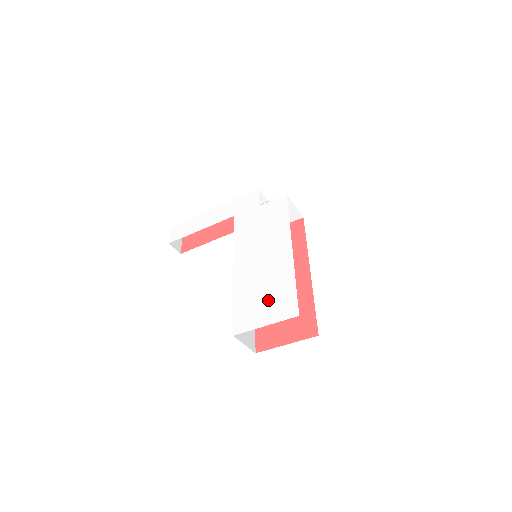
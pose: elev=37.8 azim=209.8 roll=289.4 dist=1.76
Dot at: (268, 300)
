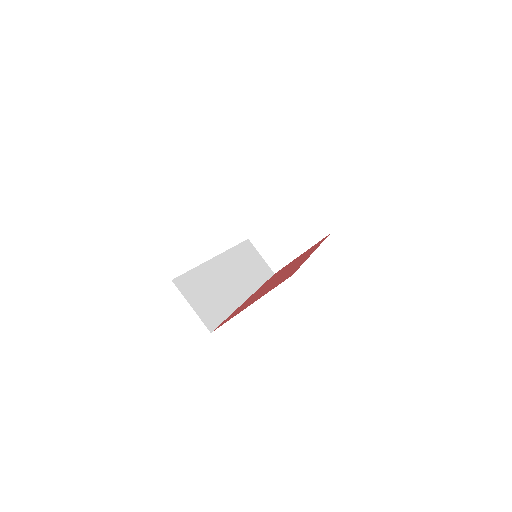
Dot at: occluded
